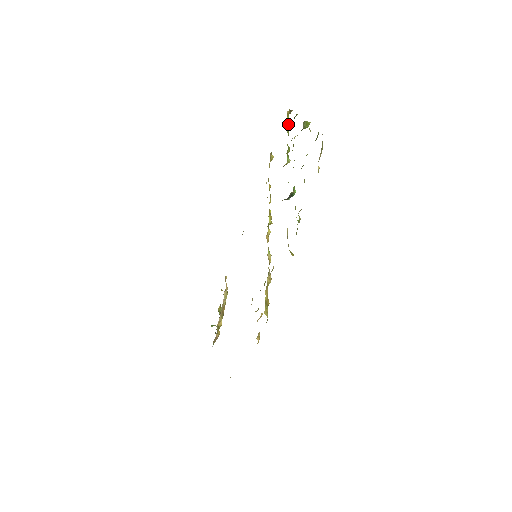
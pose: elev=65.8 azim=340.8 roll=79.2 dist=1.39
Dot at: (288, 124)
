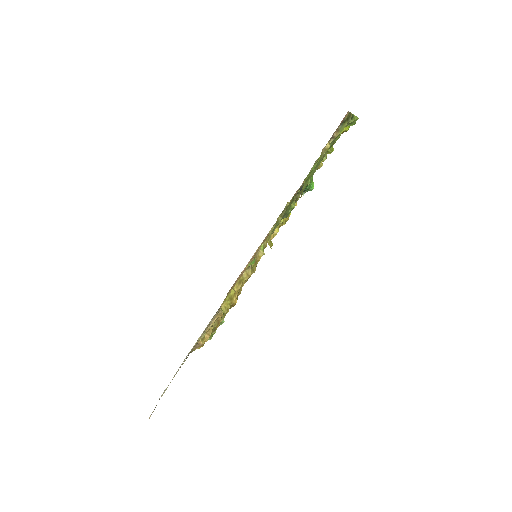
Dot at: (345, 128)
